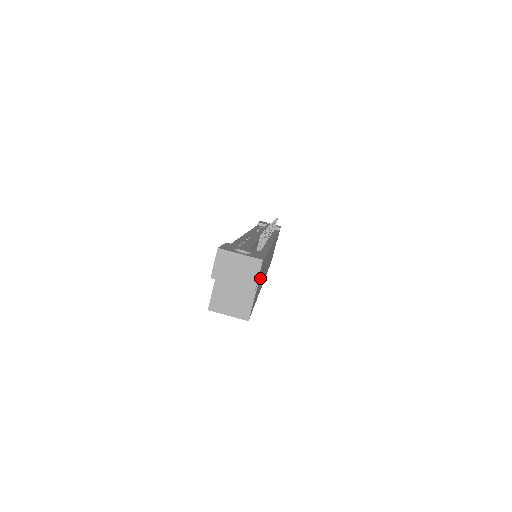
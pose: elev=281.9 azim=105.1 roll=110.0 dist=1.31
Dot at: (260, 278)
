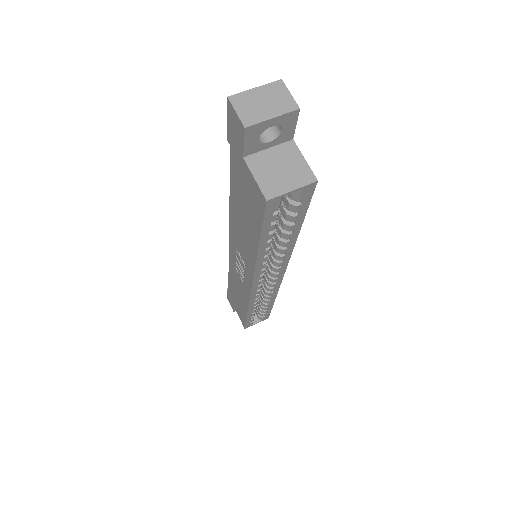
Dot at: occluded
